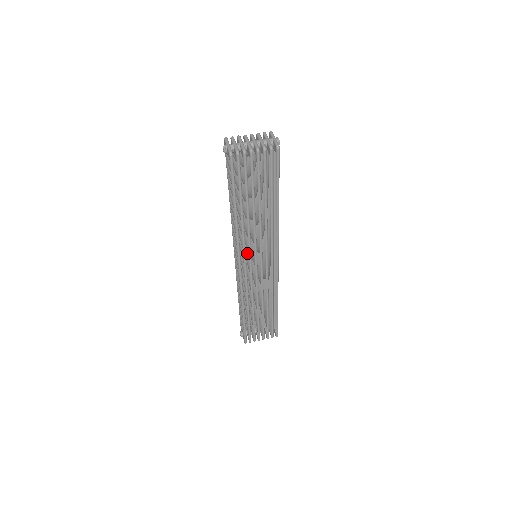
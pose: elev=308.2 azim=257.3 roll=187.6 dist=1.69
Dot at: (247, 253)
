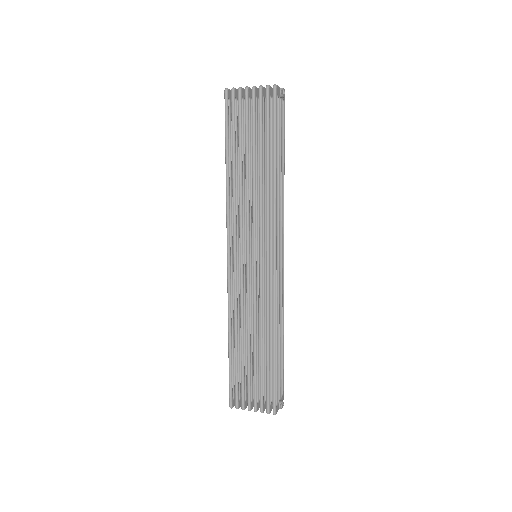
Dot at: occluded
